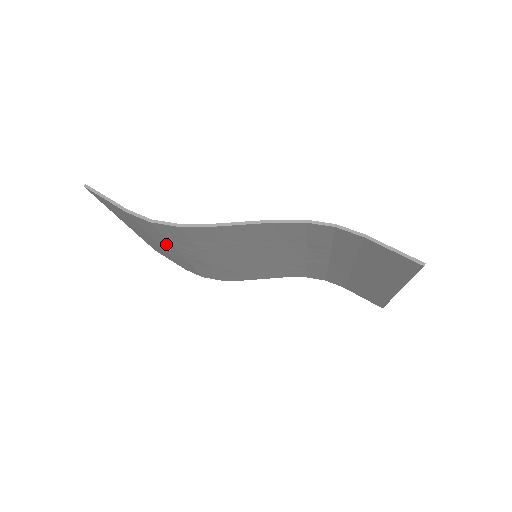
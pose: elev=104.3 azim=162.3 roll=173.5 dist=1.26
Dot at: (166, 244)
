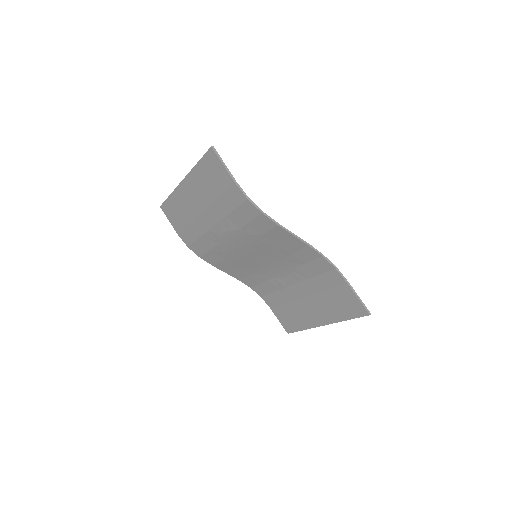
Dot at: (217, 213)
